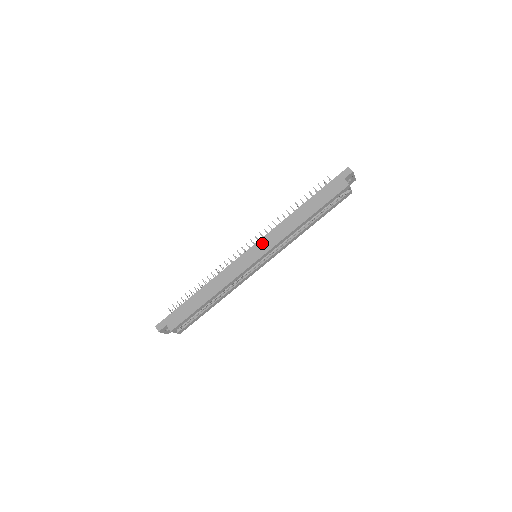
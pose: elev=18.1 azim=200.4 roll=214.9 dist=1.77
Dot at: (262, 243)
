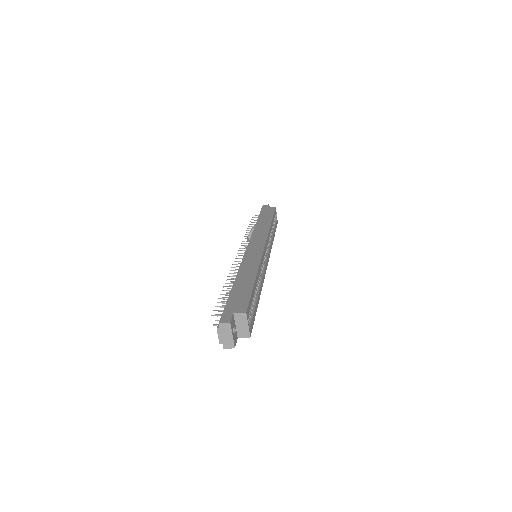
Dot at: (254, 240)
